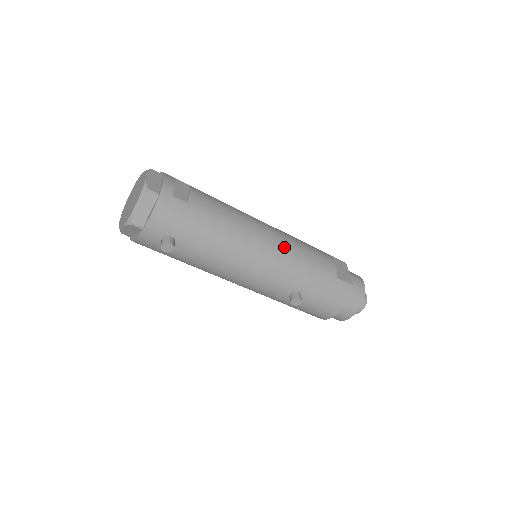
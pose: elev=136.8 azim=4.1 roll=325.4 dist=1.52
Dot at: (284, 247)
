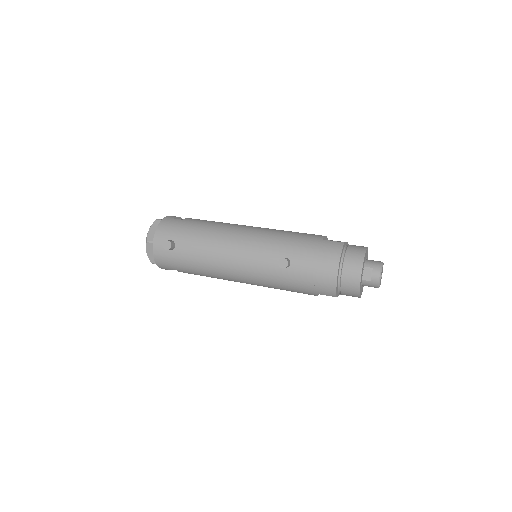
Dot at: (264, 230)
